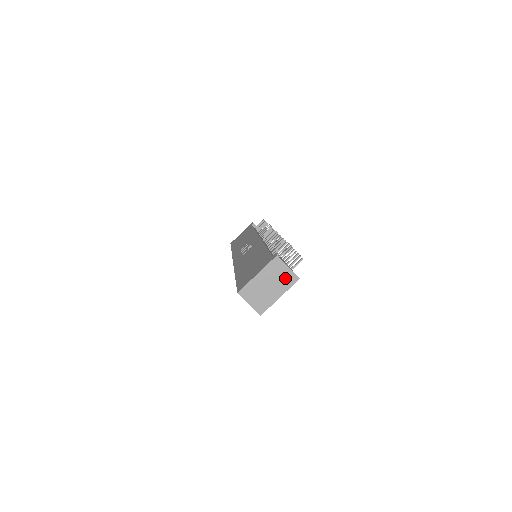
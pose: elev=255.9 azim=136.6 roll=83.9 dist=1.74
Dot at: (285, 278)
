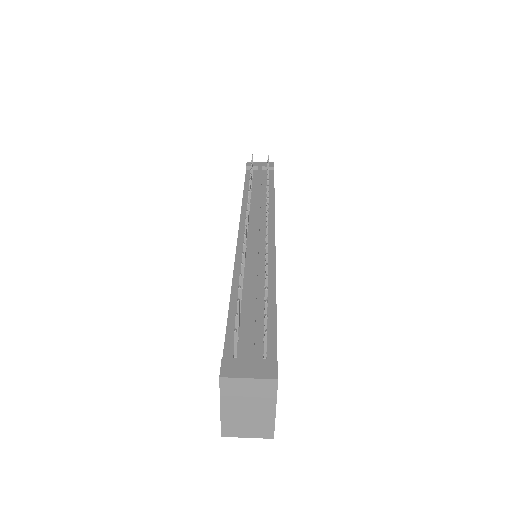
Dot at: (258, 391)
